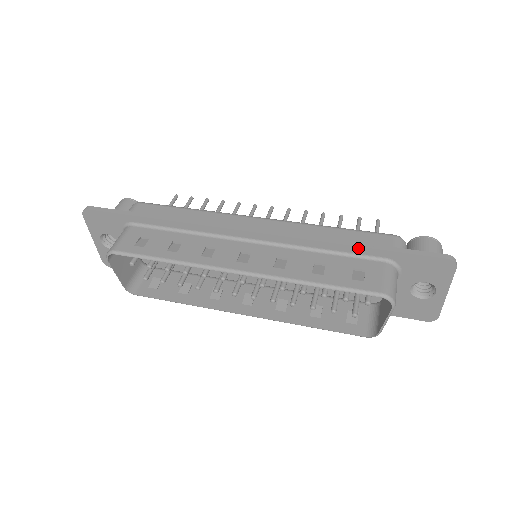
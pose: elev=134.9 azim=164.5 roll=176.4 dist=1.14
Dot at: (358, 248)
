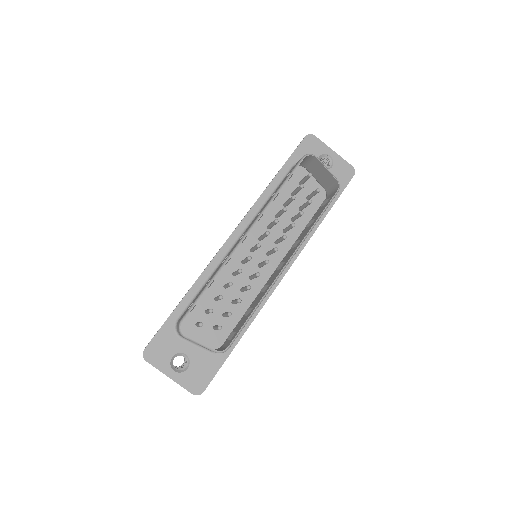
Dot at: (276, 177)
